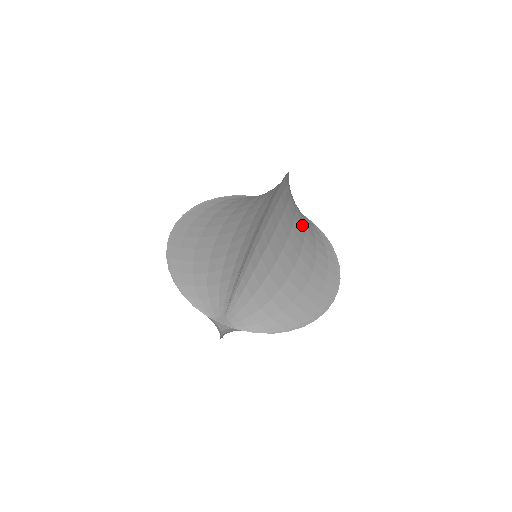
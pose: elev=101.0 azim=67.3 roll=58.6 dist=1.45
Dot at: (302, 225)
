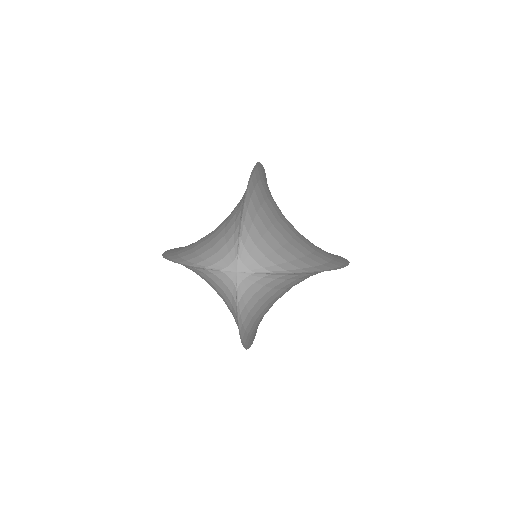
Dot at: occluded
